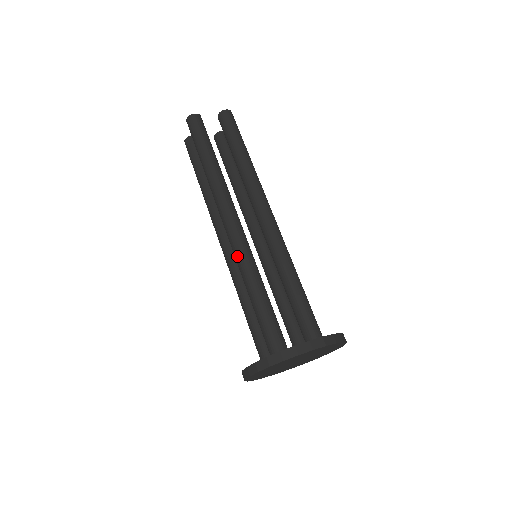
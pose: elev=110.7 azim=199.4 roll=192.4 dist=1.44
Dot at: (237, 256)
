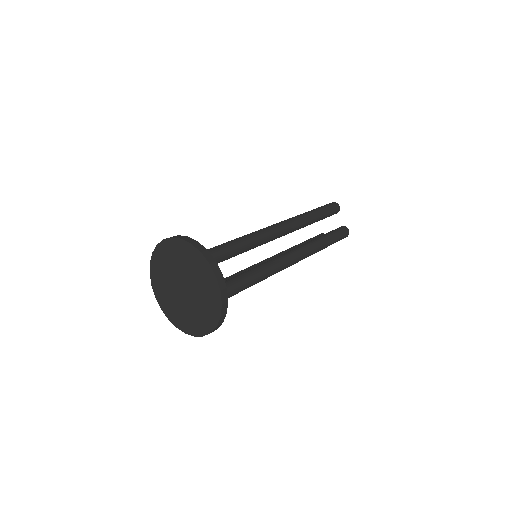
Dot at: occluded
